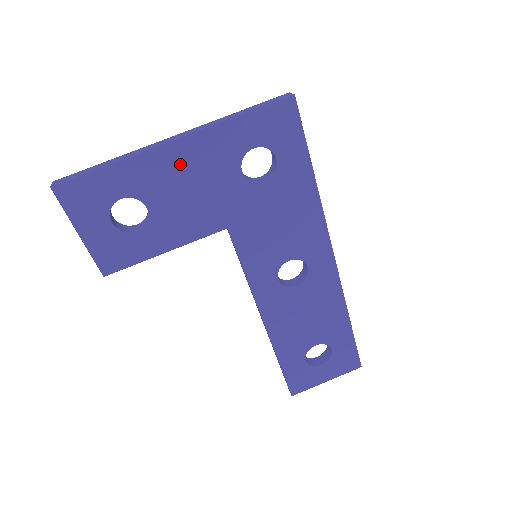
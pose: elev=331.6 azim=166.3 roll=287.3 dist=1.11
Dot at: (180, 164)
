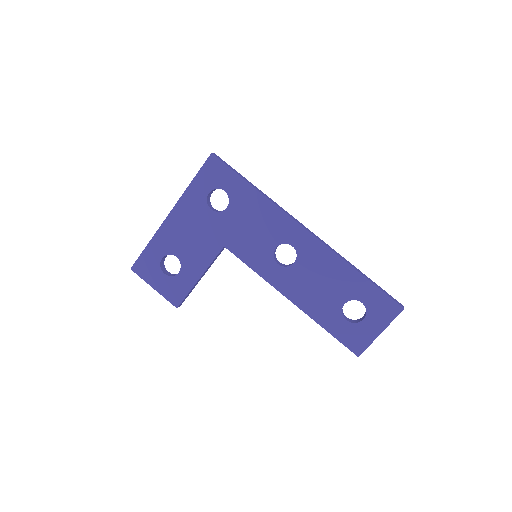
Dot at: (178, 224)
